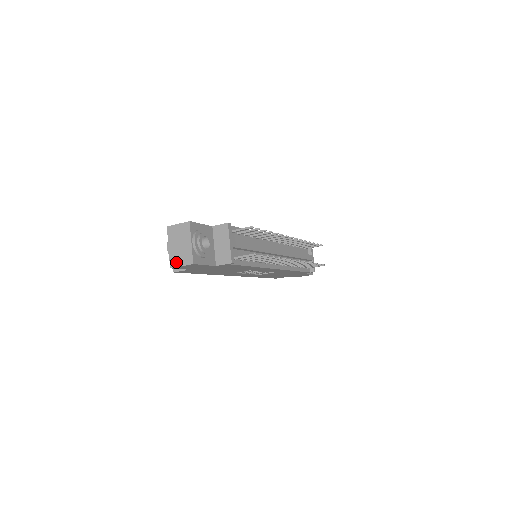
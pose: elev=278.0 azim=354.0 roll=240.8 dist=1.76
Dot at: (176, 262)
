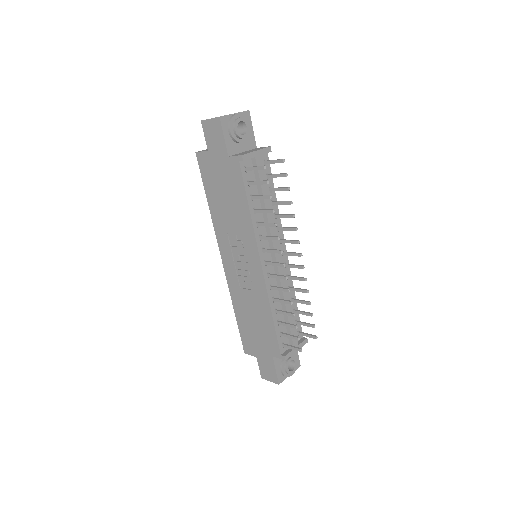
Dot at: occluded
